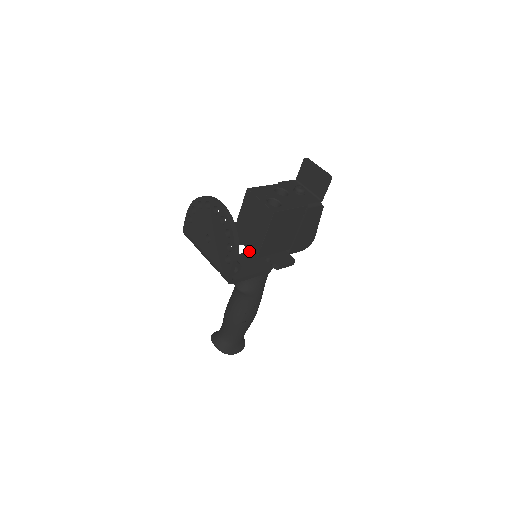
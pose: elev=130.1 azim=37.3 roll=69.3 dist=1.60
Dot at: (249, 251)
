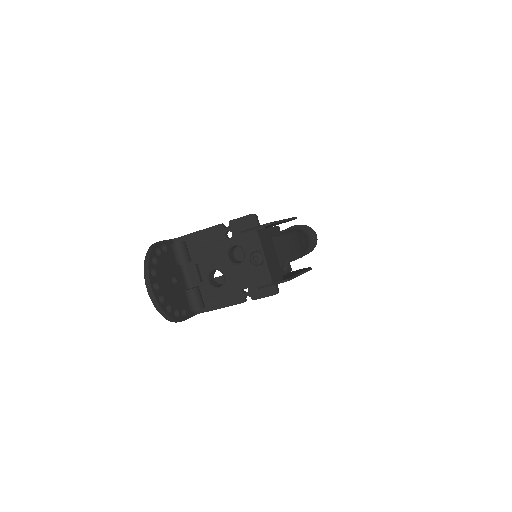
Dot at: occluded
